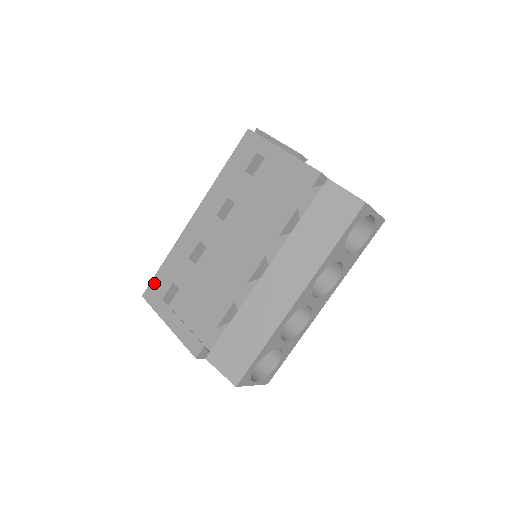
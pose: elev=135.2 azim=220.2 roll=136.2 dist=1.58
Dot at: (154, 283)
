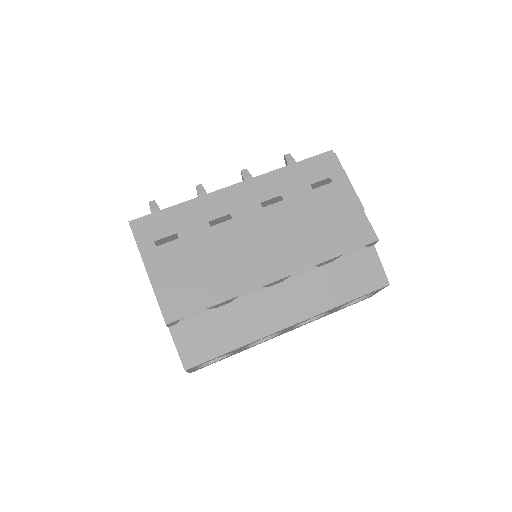
Dot at: (152, 218)
